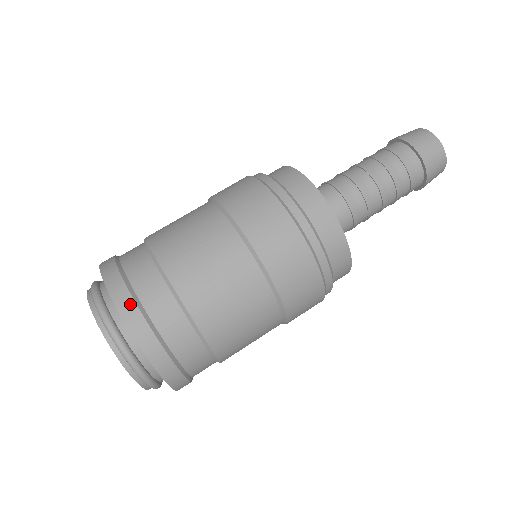
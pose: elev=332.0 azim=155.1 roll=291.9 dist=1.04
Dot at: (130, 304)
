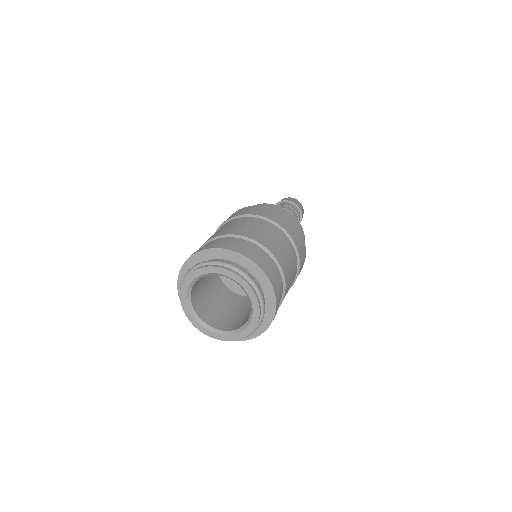
Dot at: (266, 268)
